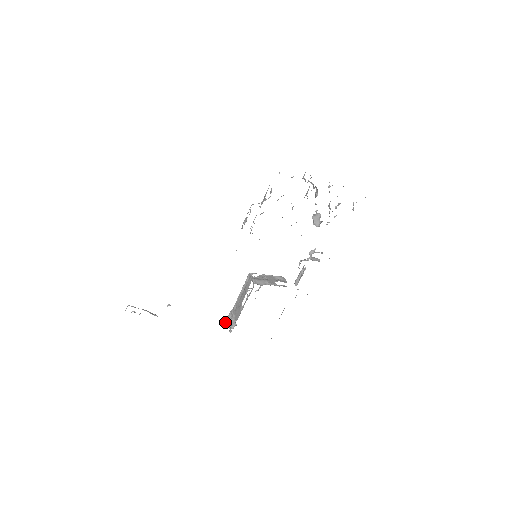
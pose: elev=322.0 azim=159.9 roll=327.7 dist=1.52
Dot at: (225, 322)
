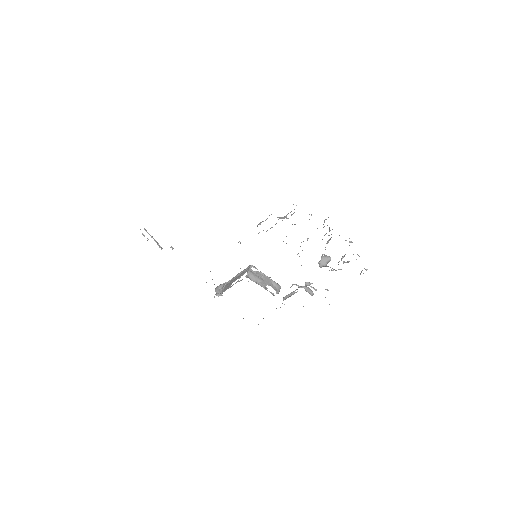
Dot at: (216, 287)
